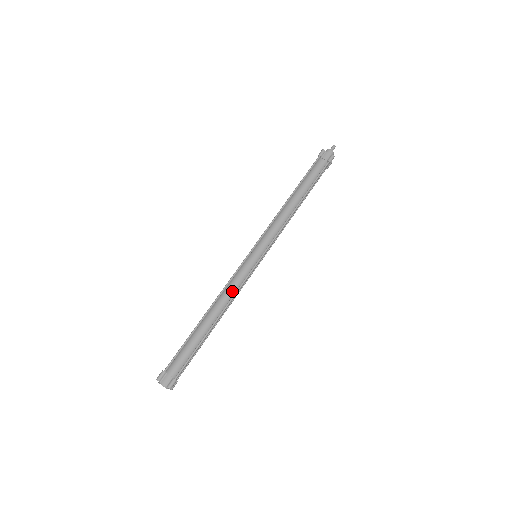
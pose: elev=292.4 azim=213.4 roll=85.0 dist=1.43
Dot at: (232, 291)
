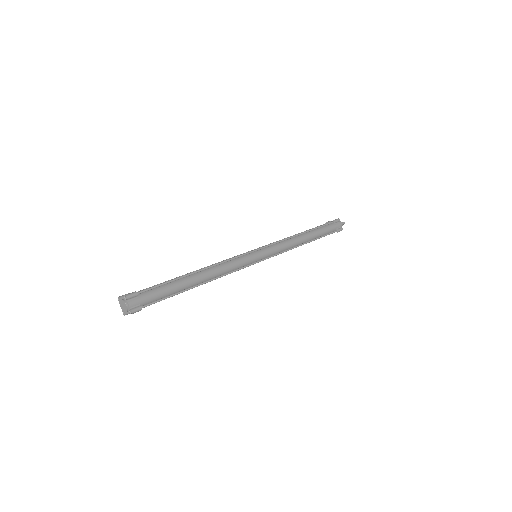
Dot at: (228, 269)
